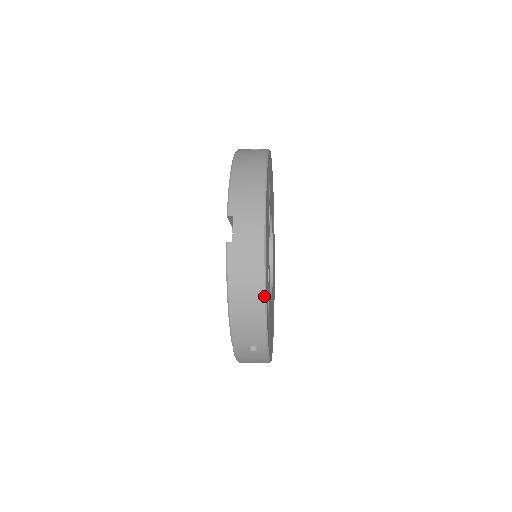
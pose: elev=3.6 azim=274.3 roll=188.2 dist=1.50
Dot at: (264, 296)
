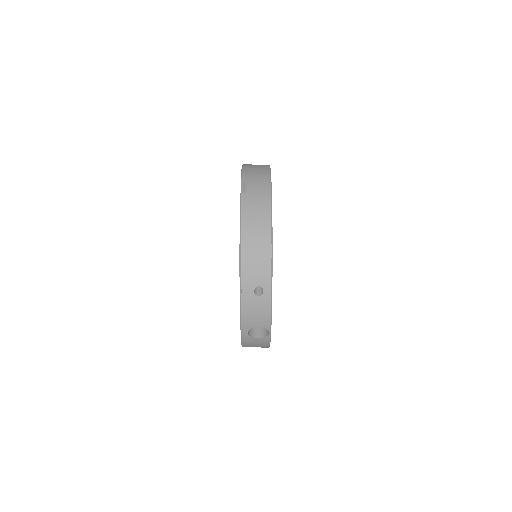
Dot at: (271, 231)
